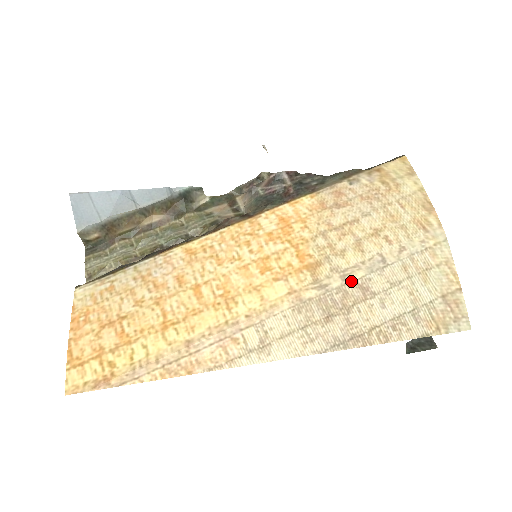
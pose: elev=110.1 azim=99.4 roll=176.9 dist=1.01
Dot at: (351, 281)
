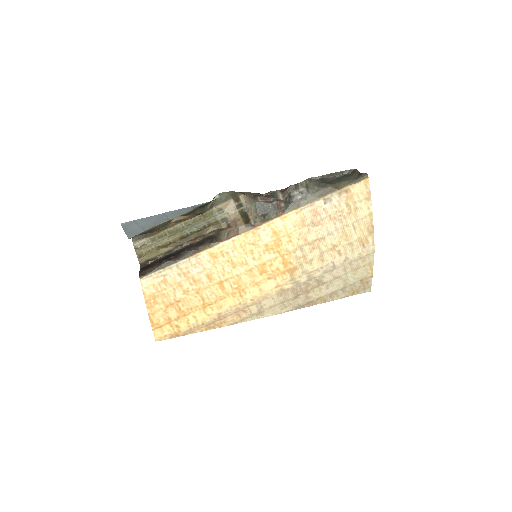
Dot at: (313, 278)
